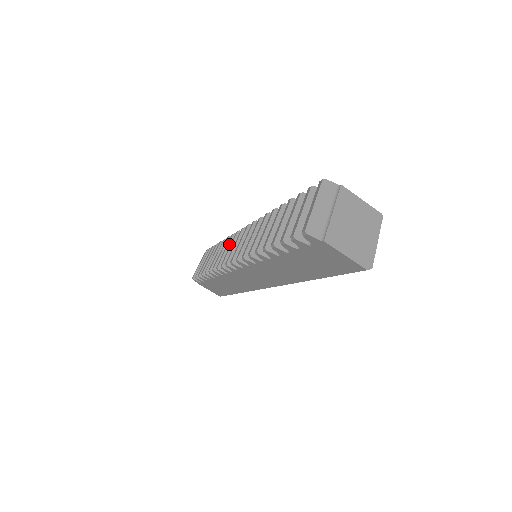
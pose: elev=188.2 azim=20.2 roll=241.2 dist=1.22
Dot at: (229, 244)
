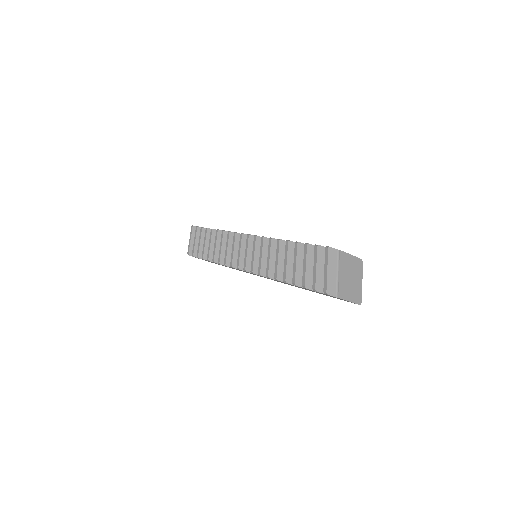
Dot at: (229, 242)
